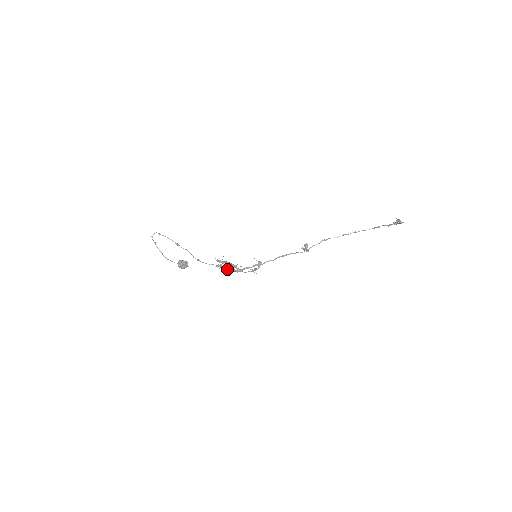
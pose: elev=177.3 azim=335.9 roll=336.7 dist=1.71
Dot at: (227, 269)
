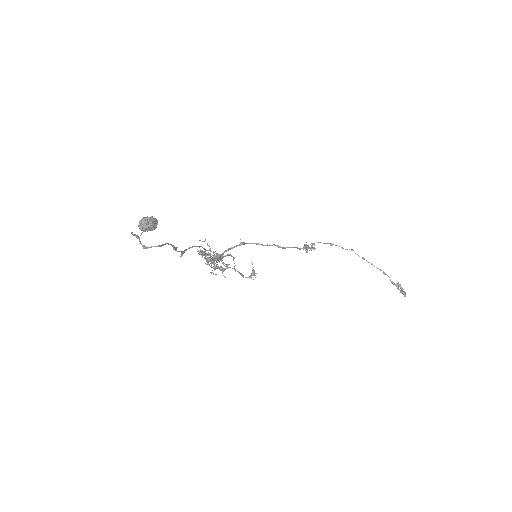
Dot at: (207, 255)
